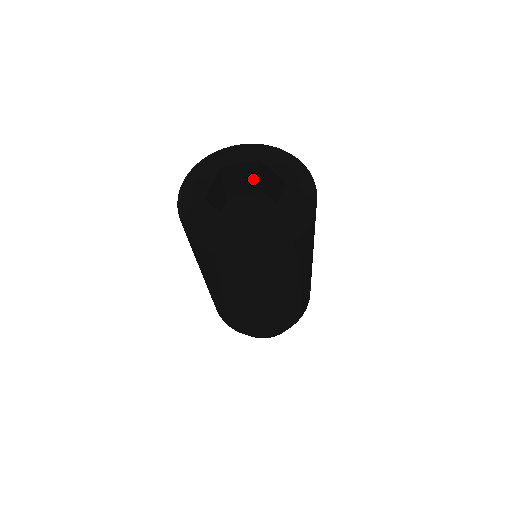
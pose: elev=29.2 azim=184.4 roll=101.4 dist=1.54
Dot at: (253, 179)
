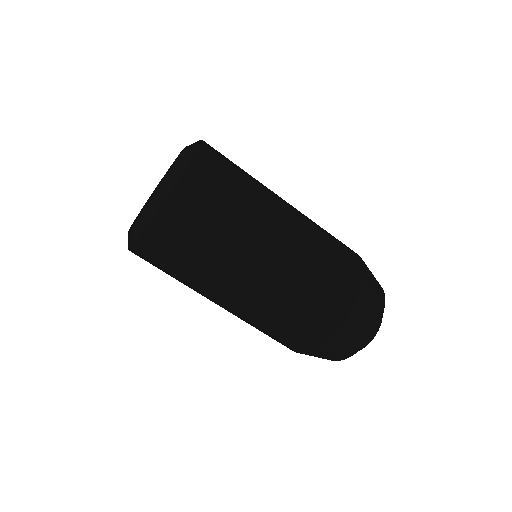
Dot at: occluded
